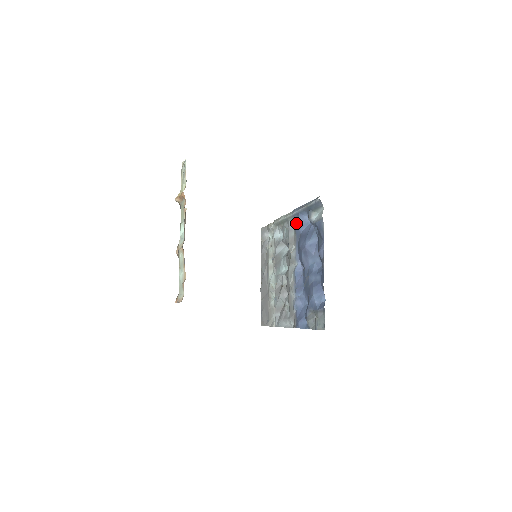
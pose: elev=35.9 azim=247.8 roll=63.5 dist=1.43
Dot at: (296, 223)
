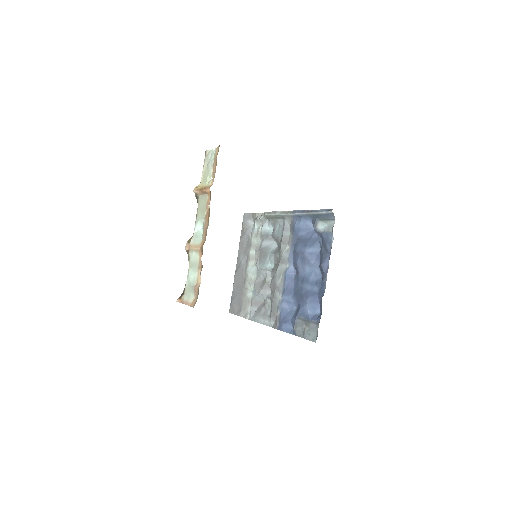
Dot at: (296, 225)
